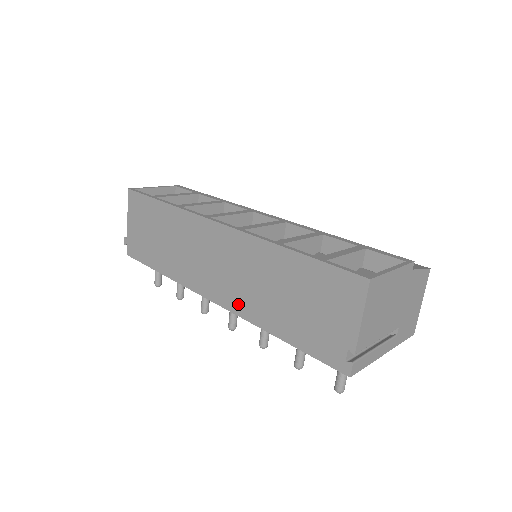
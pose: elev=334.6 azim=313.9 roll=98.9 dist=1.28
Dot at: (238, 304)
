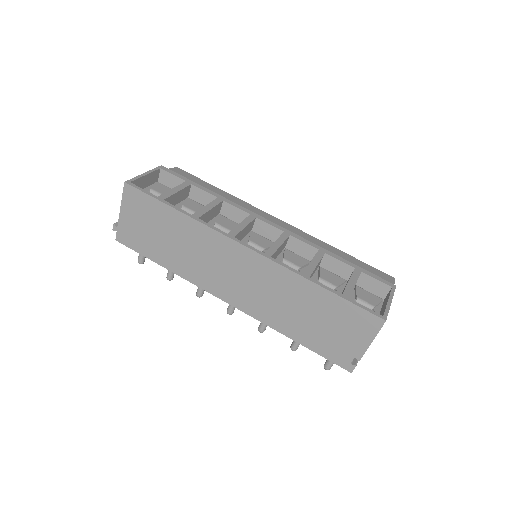
Dot at: (255, 310)
